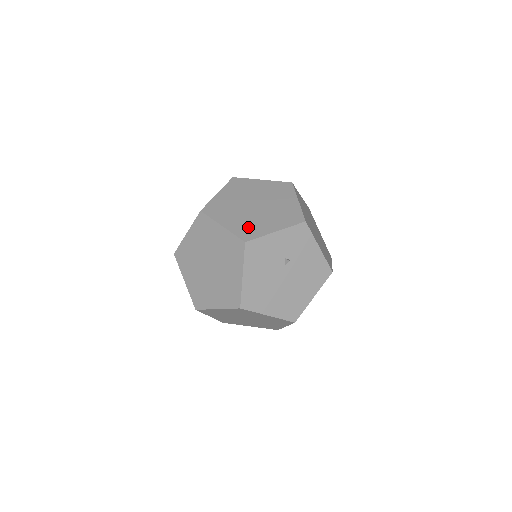
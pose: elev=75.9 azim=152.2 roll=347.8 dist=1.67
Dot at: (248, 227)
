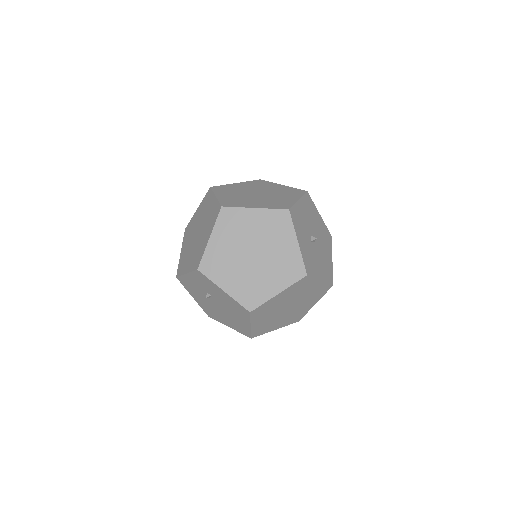
Dot at: (184, 260)
